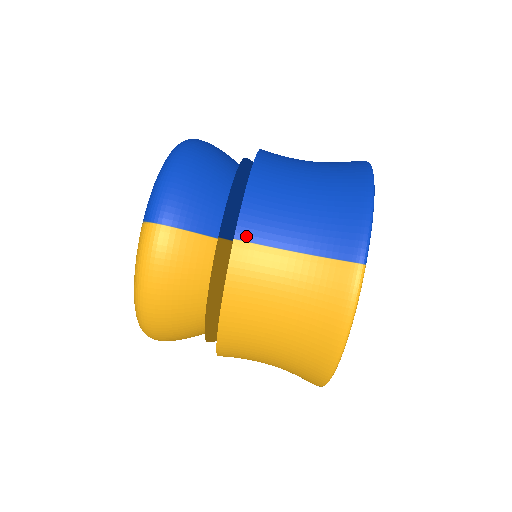
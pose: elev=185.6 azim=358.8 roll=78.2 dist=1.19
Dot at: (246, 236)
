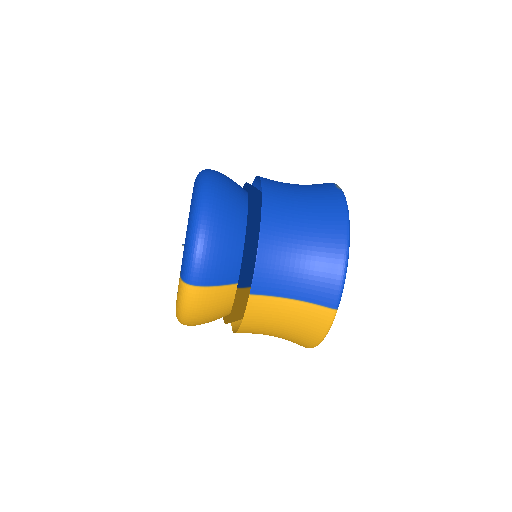
Dot at: (258, 291)
